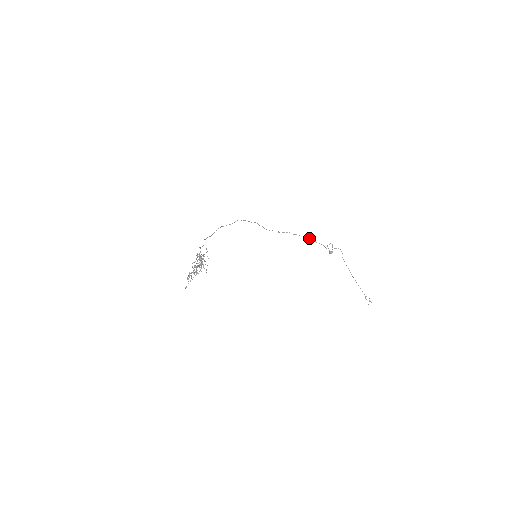
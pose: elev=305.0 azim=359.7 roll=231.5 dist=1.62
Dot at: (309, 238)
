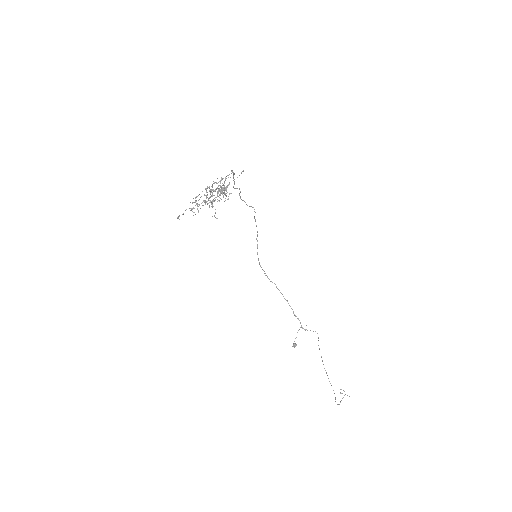
Dot at: occluded
